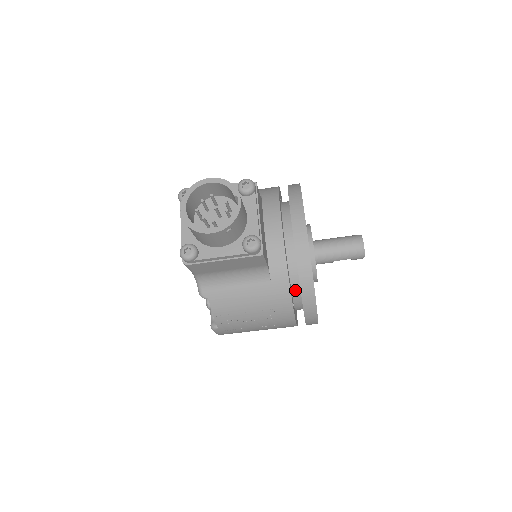
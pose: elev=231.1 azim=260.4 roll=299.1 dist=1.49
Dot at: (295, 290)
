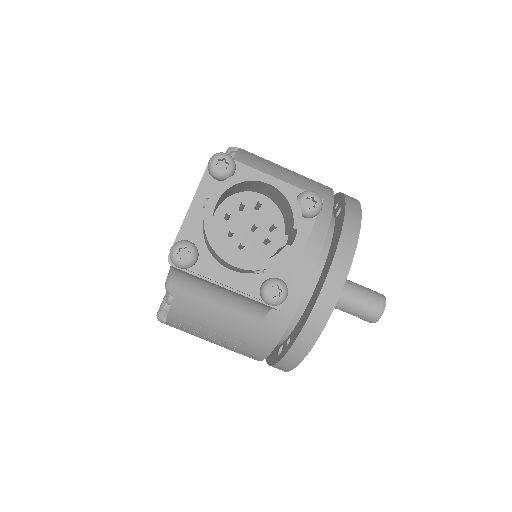
Dot at: occluded
